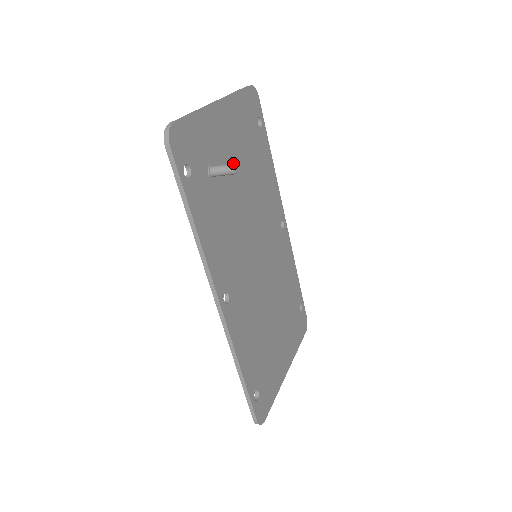
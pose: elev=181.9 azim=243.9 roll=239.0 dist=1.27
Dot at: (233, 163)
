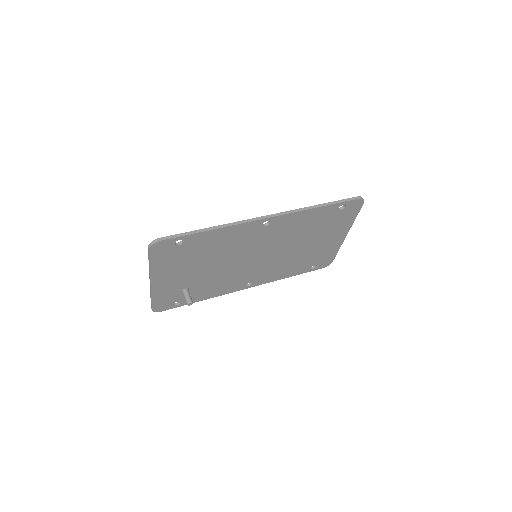
Dot at: (187, 304)
